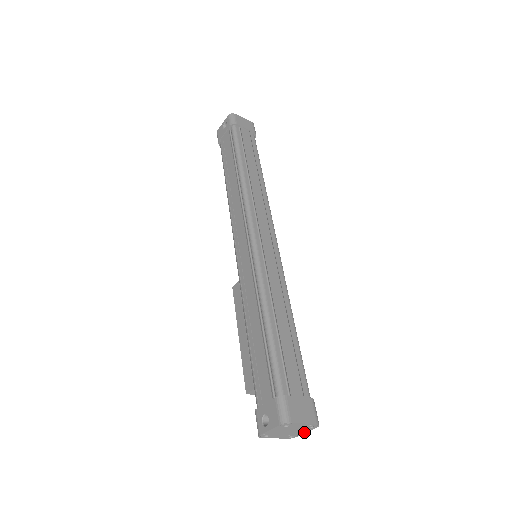
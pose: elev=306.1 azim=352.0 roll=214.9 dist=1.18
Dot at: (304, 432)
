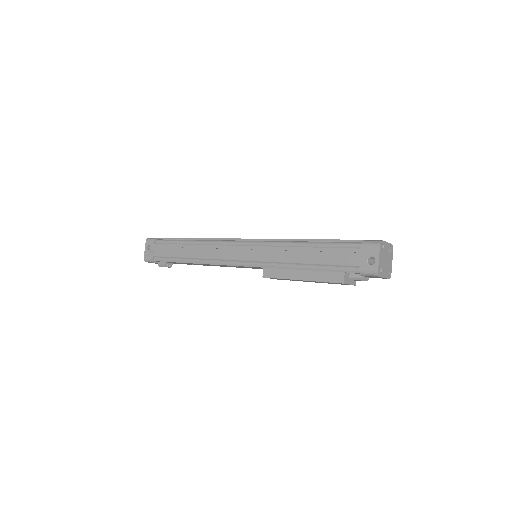
Dot at: (391, 263)
